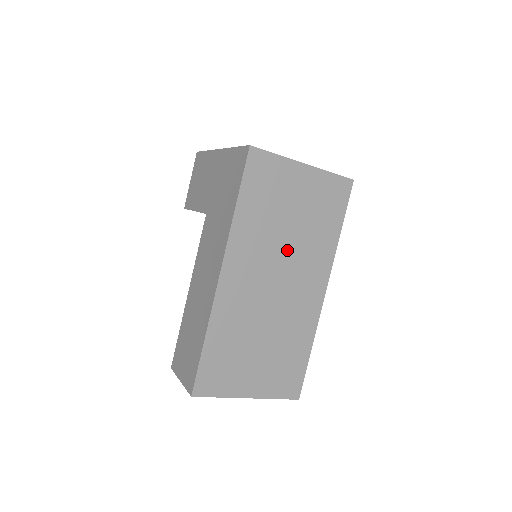
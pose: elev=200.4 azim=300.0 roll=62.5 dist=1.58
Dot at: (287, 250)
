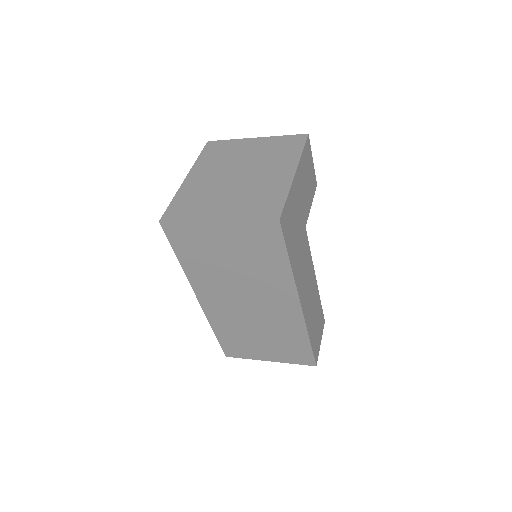
Dot at: (242, 282)
